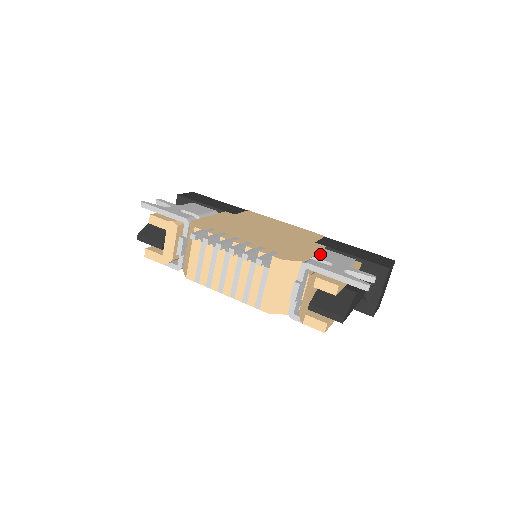
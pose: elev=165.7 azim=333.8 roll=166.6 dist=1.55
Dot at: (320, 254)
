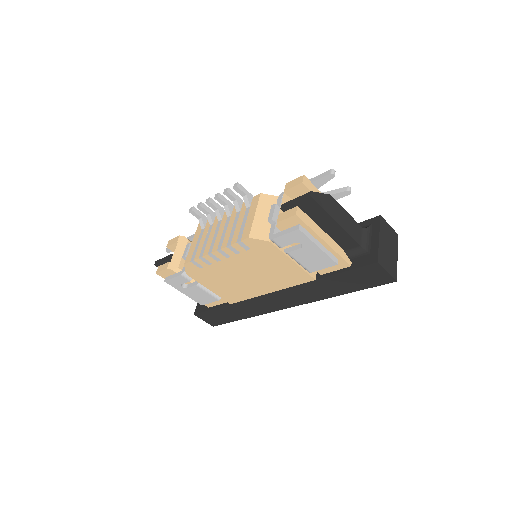
Dot at: occluded
